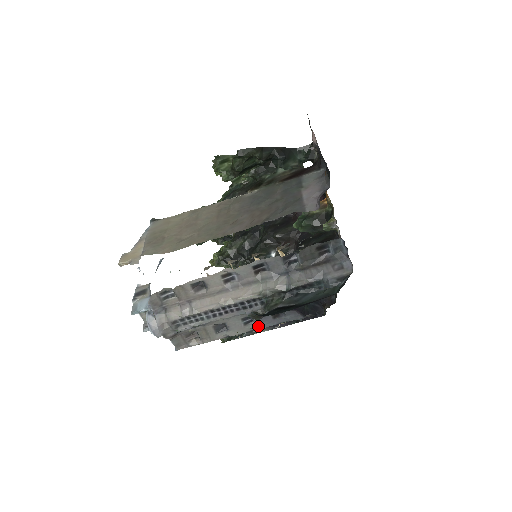
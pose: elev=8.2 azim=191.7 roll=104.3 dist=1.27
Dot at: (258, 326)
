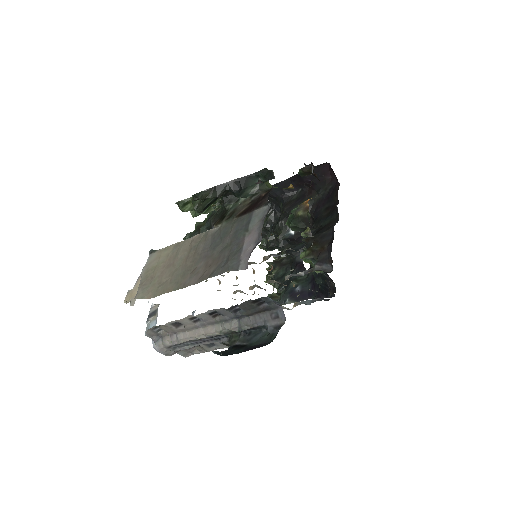
Dot at: occluded
